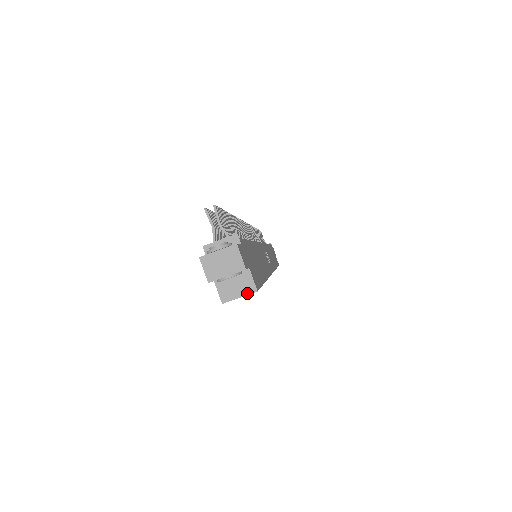
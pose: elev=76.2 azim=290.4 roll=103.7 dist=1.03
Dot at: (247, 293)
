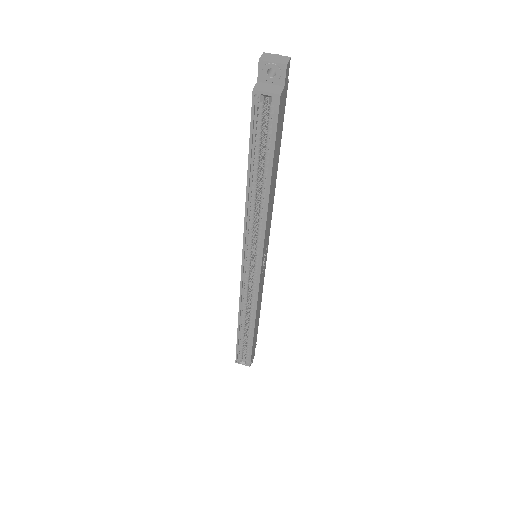
Dot at: (273, 93)
